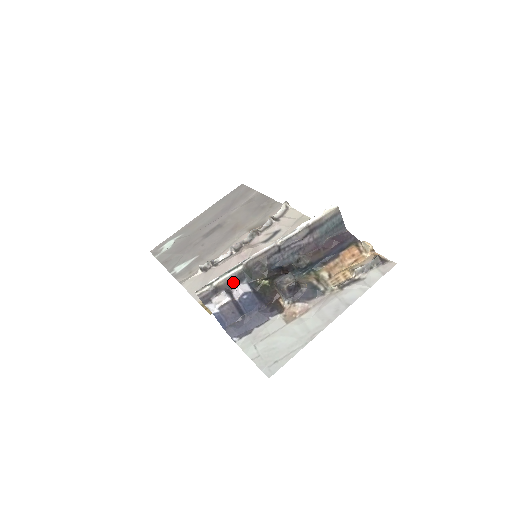
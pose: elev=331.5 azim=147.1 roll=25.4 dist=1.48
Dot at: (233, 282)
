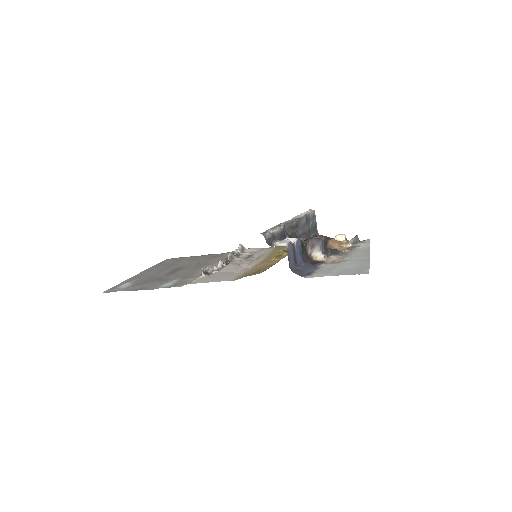
Dot at: (280, 237)
